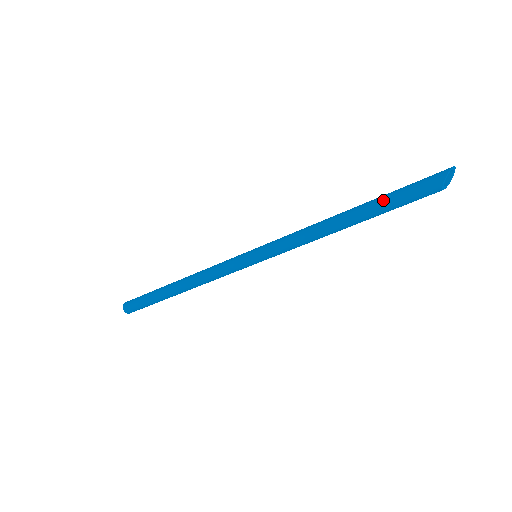
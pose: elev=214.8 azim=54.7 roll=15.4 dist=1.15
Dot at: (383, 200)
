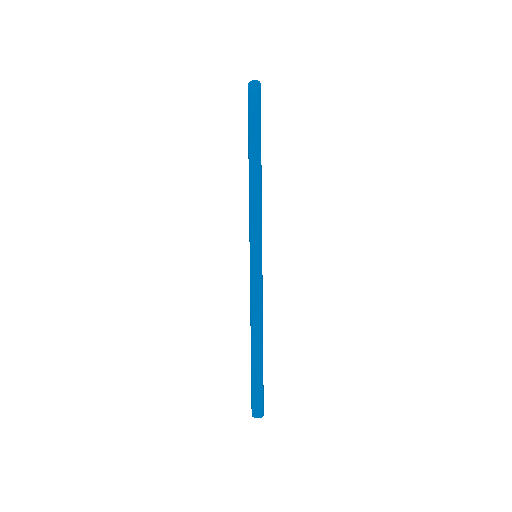
Dot at: (248, 134)
